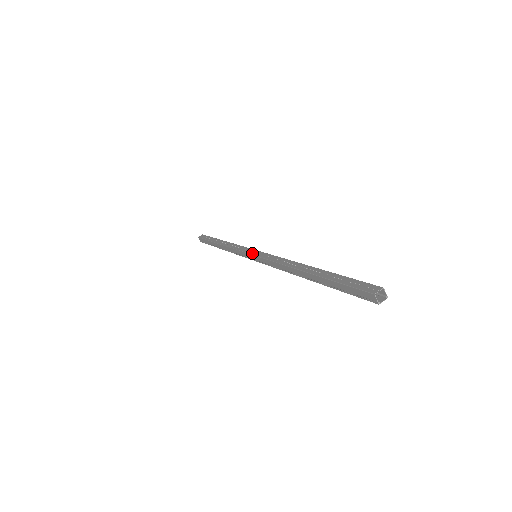
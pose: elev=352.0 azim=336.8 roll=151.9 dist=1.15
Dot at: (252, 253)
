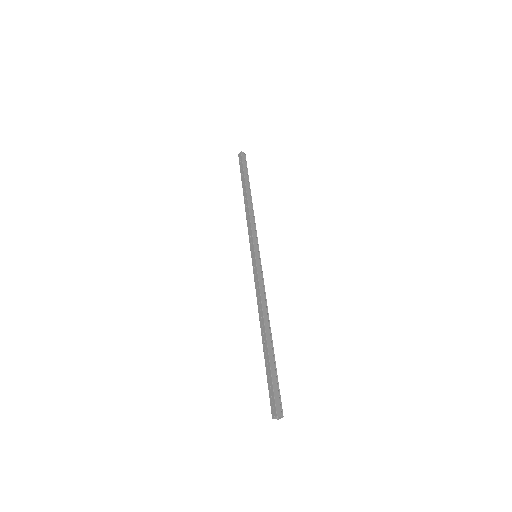
Dot at: (251, 256)
